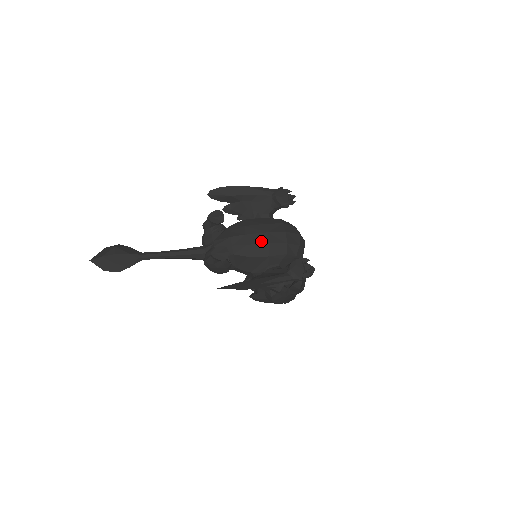
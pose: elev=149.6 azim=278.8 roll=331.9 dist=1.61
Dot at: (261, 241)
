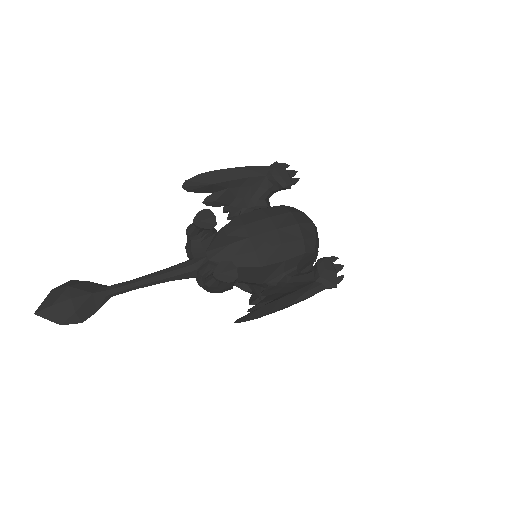
Dot at: (271, 243)
